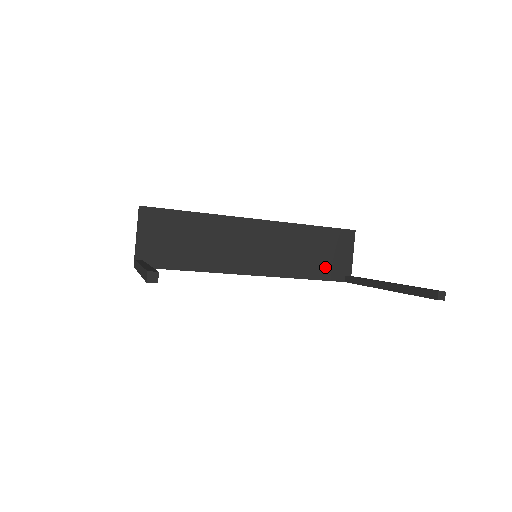
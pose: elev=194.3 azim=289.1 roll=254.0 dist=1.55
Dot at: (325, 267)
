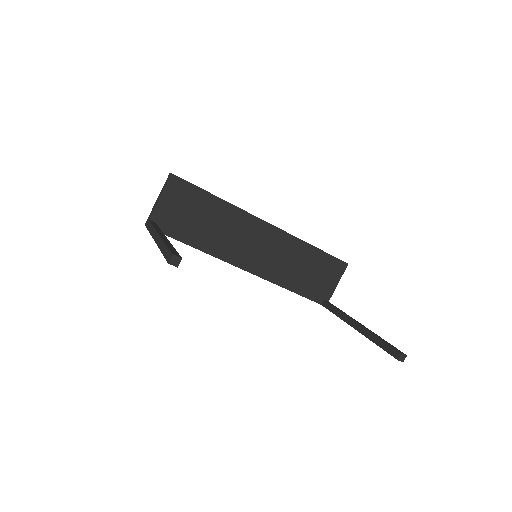
Dot at: (310, 286)
